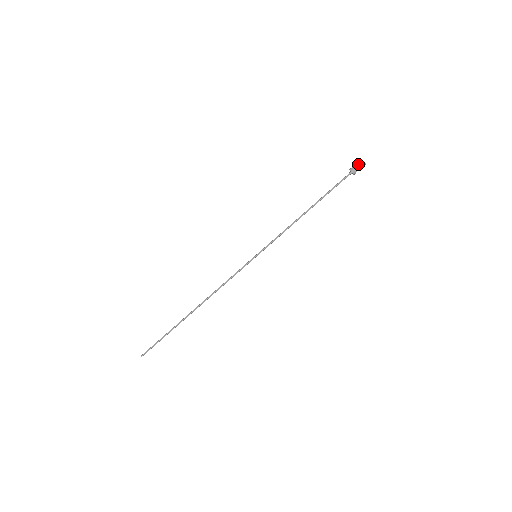
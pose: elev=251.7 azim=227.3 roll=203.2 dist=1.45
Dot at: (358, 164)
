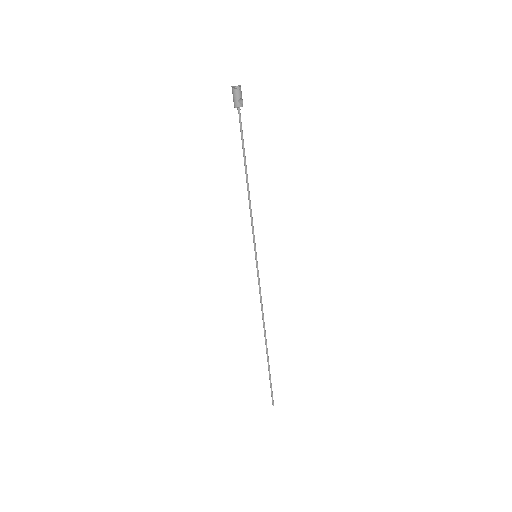
Dot at: (233, 95)
